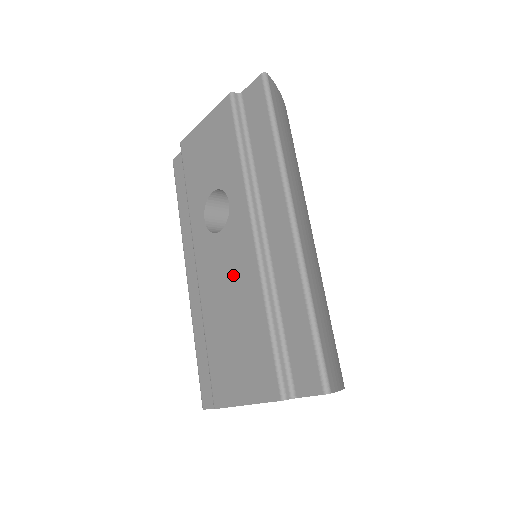
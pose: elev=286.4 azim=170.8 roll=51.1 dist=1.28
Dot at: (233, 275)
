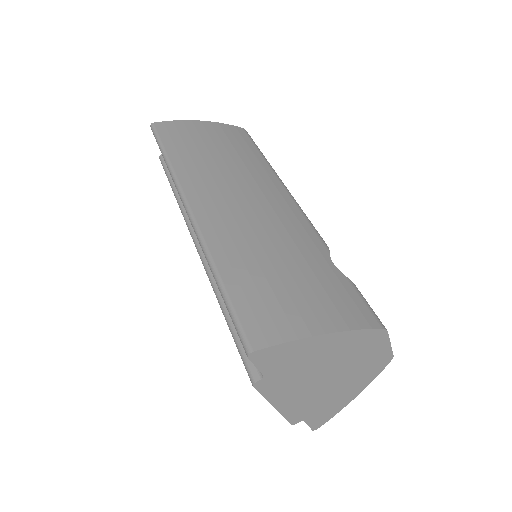
Dot at: occluded
